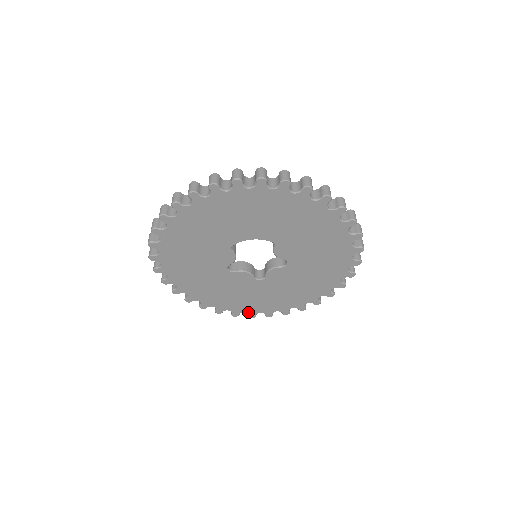
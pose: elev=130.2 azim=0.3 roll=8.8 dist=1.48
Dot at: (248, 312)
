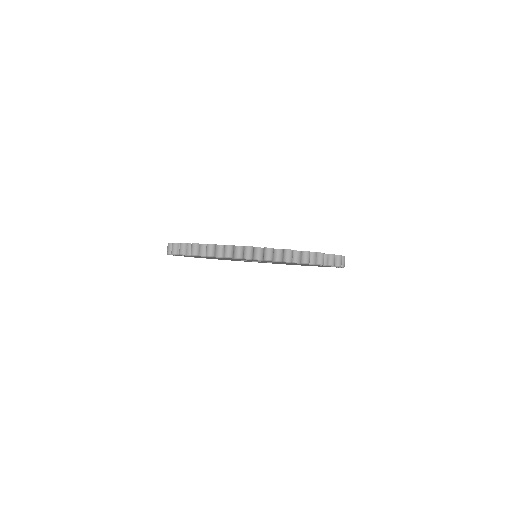
Dot at: occluded
